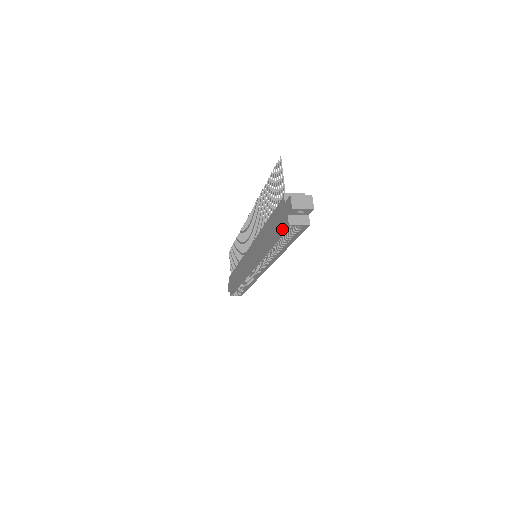
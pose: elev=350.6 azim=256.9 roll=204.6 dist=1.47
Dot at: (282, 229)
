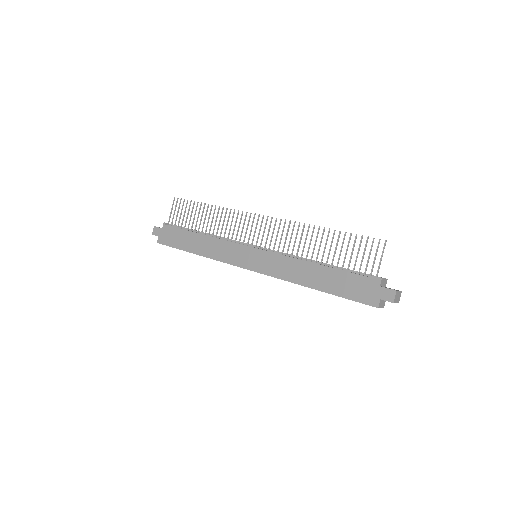
Dot at: (361, 300)
